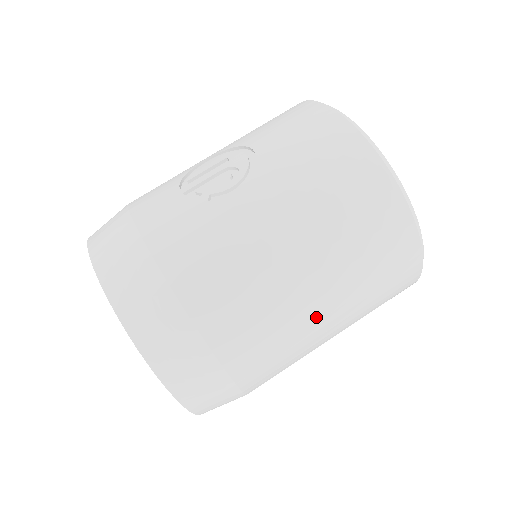
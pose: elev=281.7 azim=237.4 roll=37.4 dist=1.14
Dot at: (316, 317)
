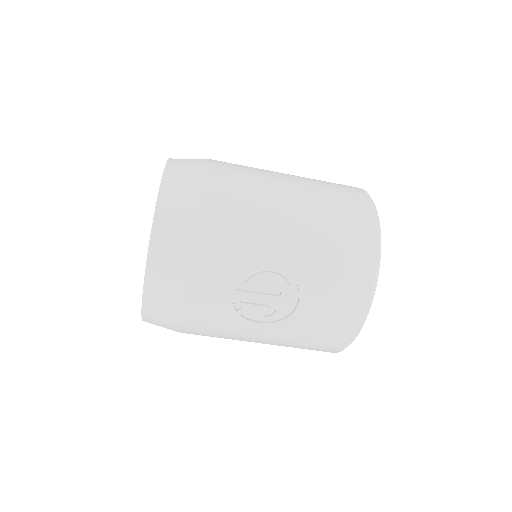
Dot at: occluded
